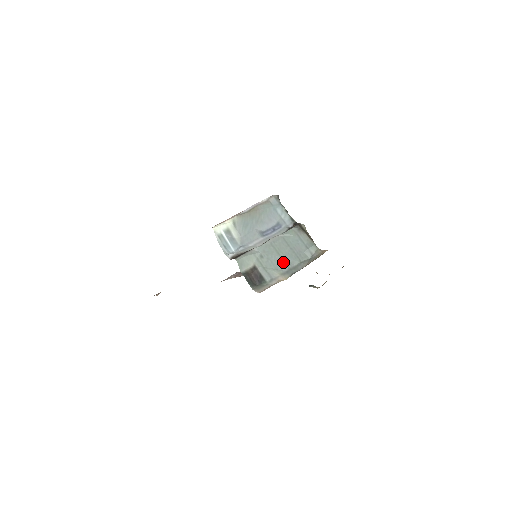
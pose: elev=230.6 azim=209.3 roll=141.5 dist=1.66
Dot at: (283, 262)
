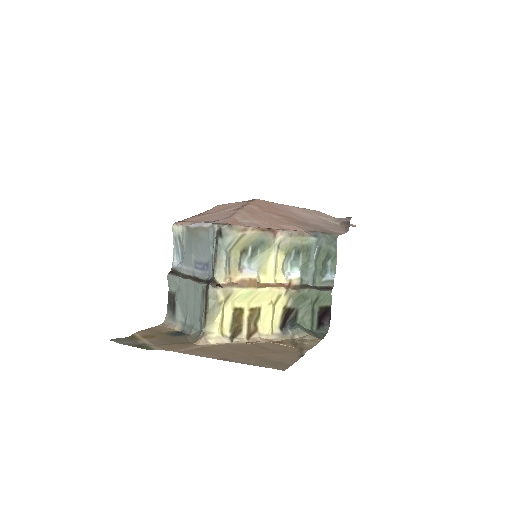
Dot at: (186, 312)
